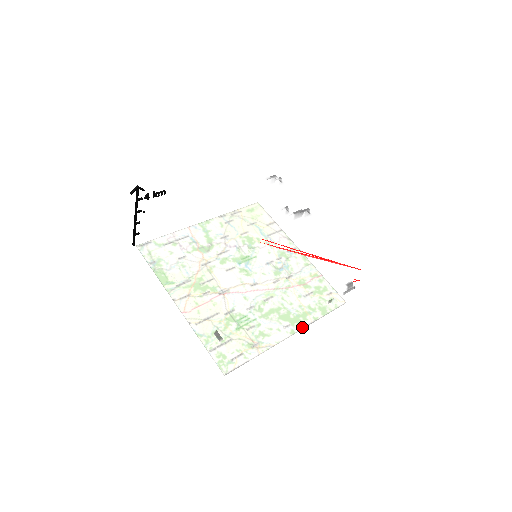
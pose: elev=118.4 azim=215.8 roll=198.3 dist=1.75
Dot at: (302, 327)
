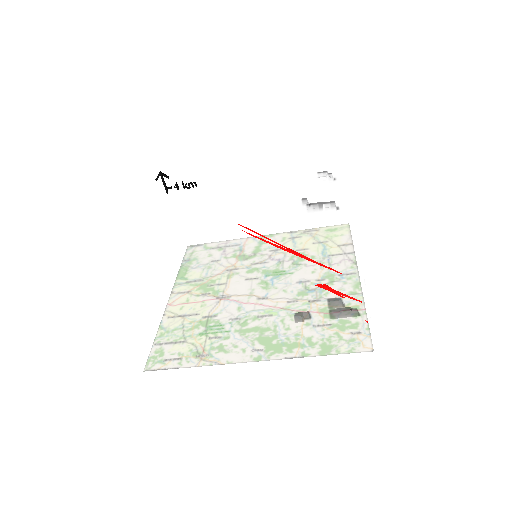
Dot at: (276, 357)
